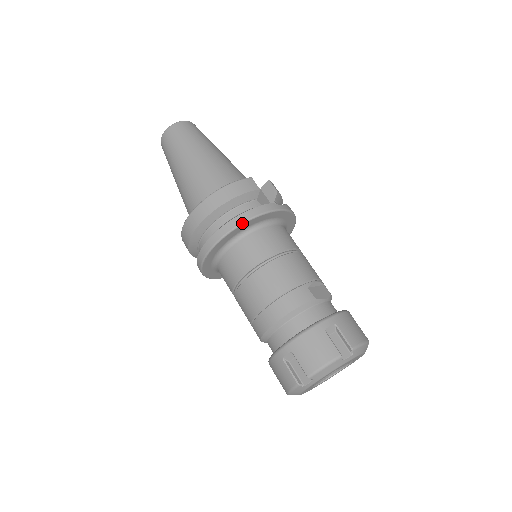
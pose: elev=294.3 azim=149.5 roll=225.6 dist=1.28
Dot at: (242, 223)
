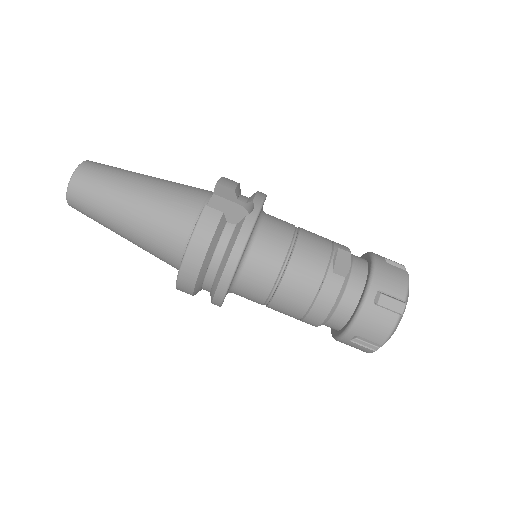
Dot at: (237, 265)
